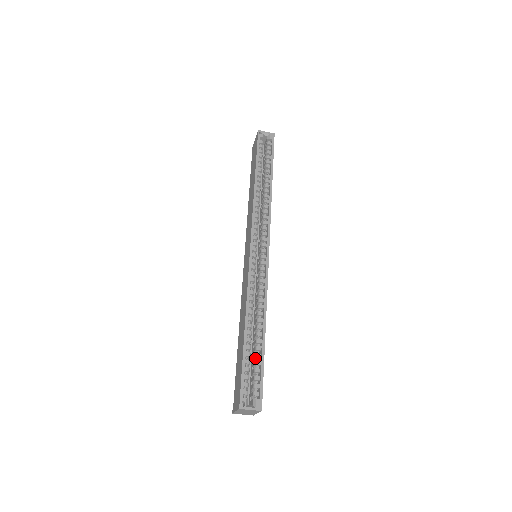
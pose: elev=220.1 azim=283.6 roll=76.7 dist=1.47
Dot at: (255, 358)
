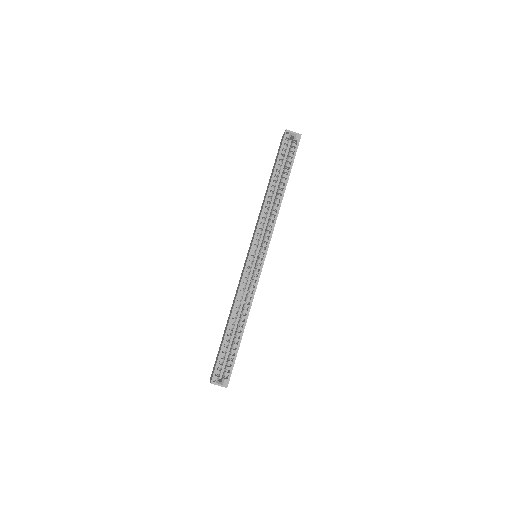
Dot at: (232, 346)
